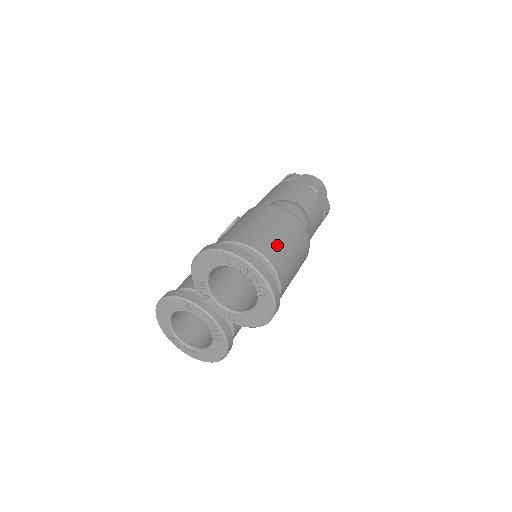
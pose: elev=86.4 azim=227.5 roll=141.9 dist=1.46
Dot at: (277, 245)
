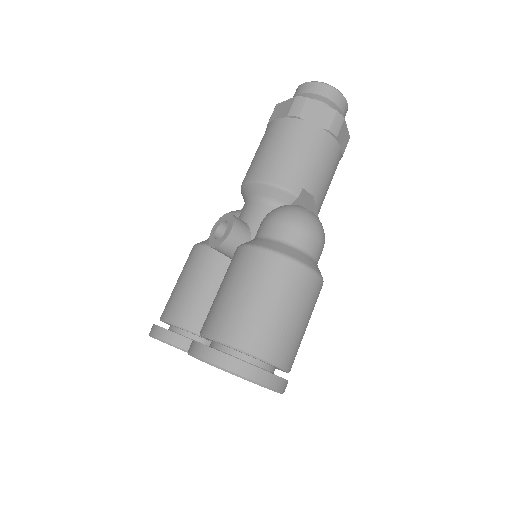
Dot at: (287, 336)
